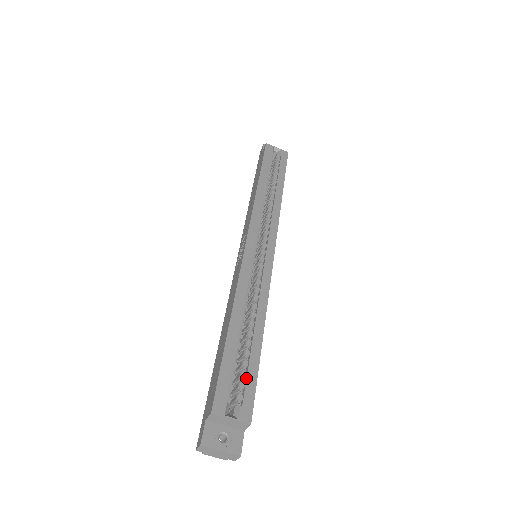
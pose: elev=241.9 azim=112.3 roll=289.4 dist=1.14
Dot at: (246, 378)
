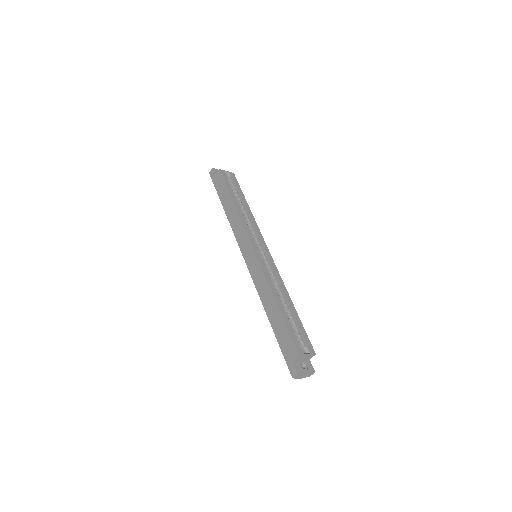
Dot at: (301, 331)
